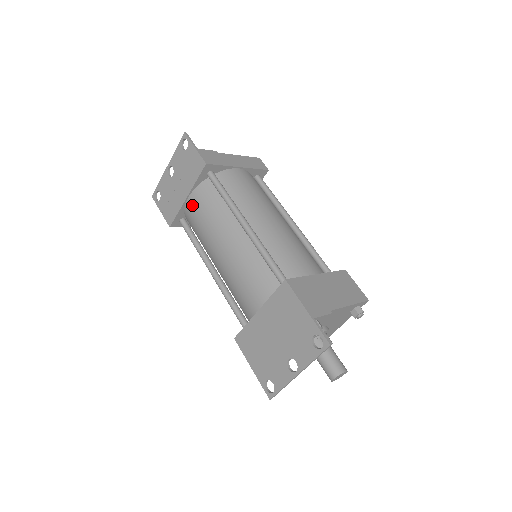
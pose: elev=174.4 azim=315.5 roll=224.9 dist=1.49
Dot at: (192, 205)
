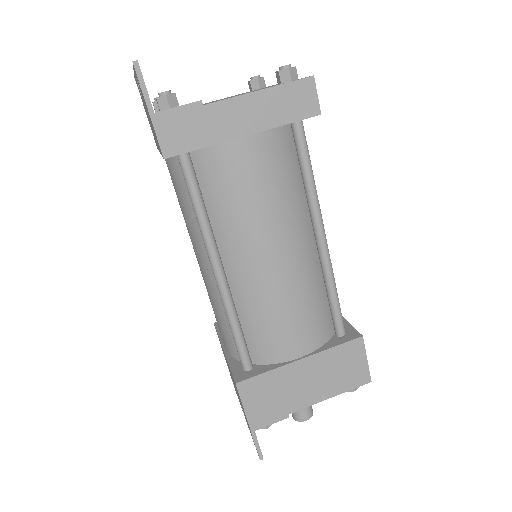
Dot at: occluded
